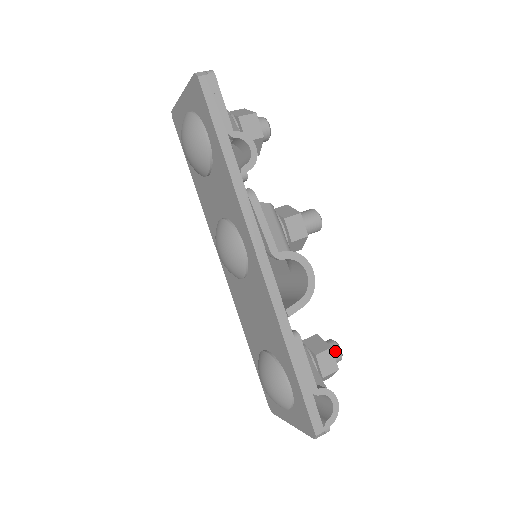
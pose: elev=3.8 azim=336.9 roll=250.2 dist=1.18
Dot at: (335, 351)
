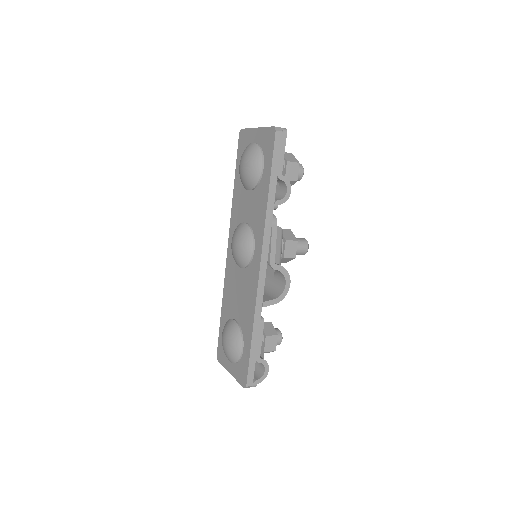
Dot at: (278, 338)
